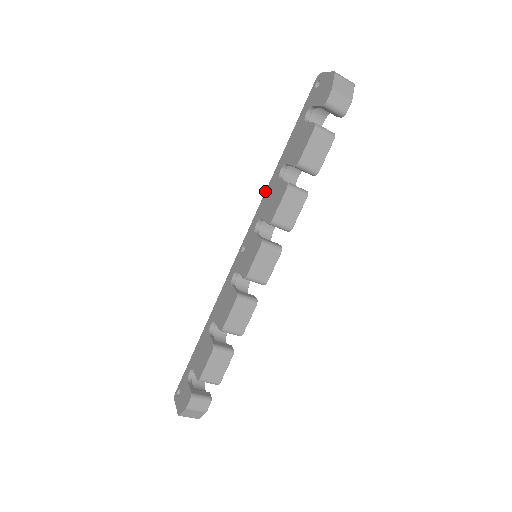
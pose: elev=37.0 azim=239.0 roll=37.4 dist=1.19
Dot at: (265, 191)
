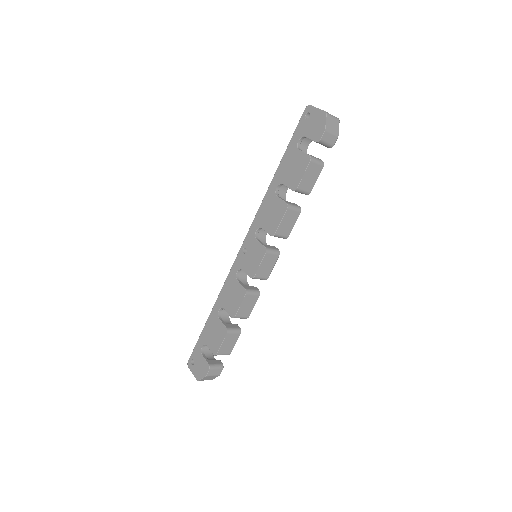
Dot at: occluded
